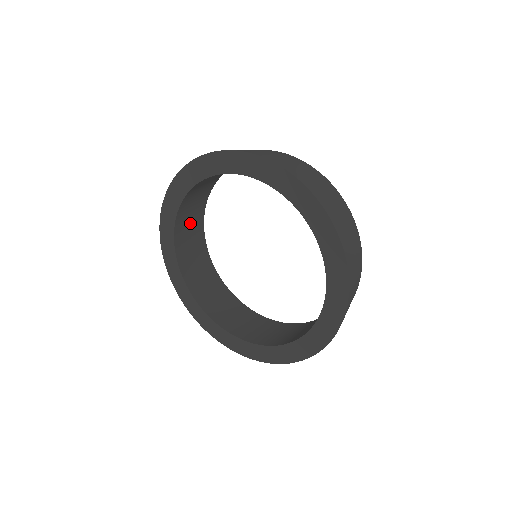
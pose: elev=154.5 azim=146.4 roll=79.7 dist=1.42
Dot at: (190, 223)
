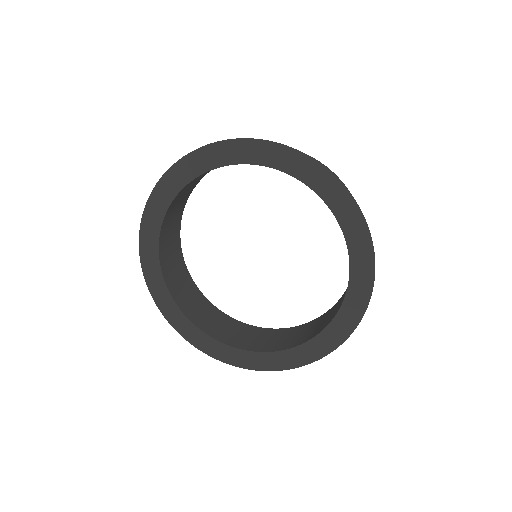
Dot at: (201, 311)
